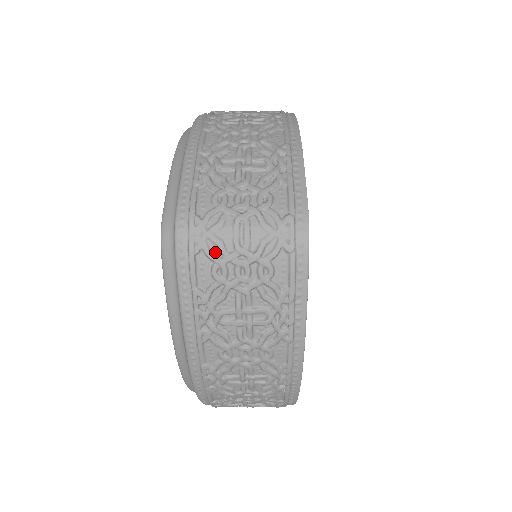
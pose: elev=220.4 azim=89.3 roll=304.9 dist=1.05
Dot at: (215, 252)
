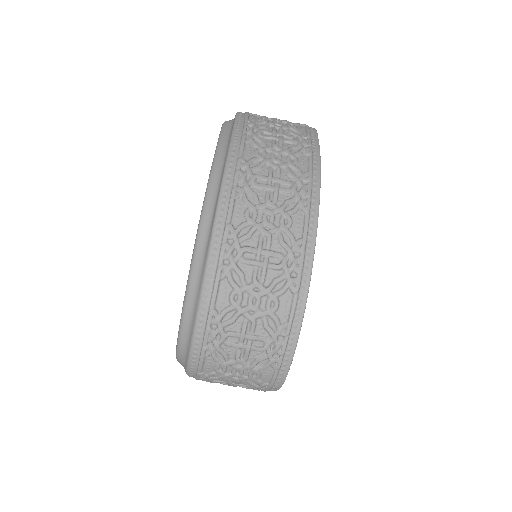
Dot at: occluded
